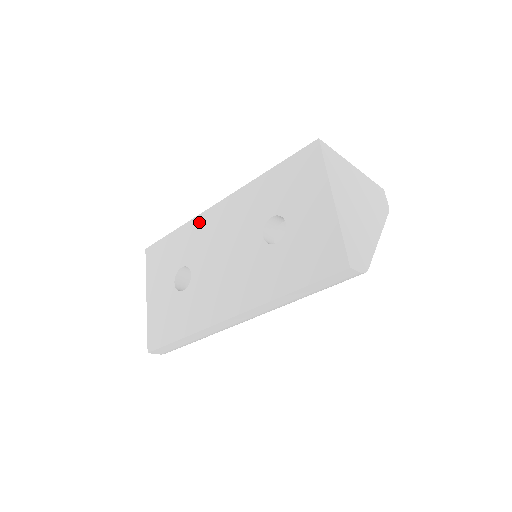
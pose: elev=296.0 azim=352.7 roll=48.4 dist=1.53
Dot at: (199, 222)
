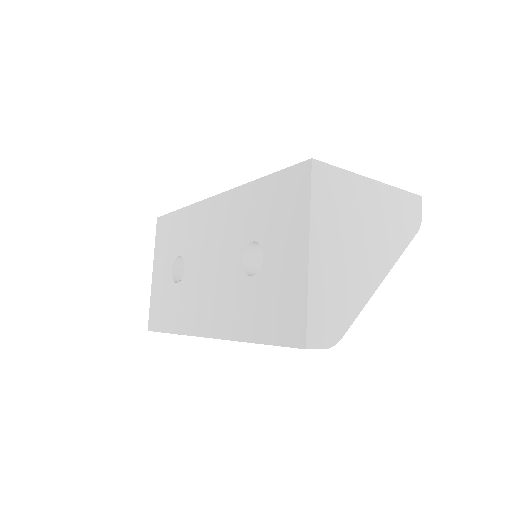
Dot at: (197, 211)
